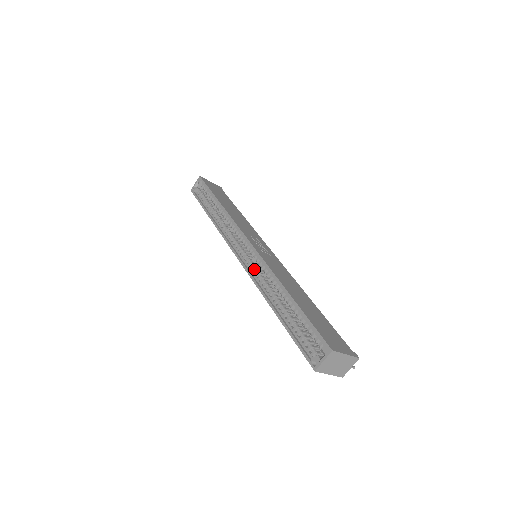
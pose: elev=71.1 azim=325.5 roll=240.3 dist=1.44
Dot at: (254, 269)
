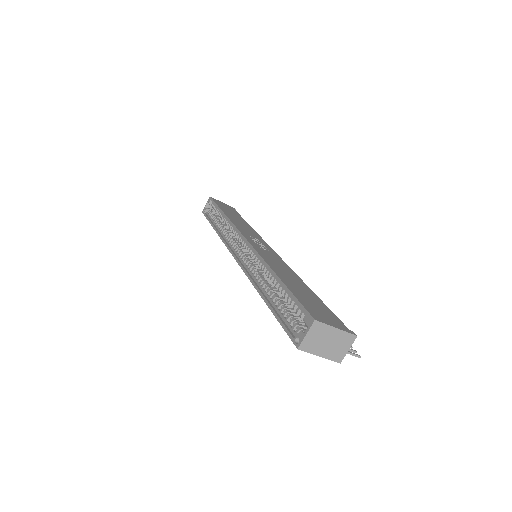
Dot at: (248, 263)
